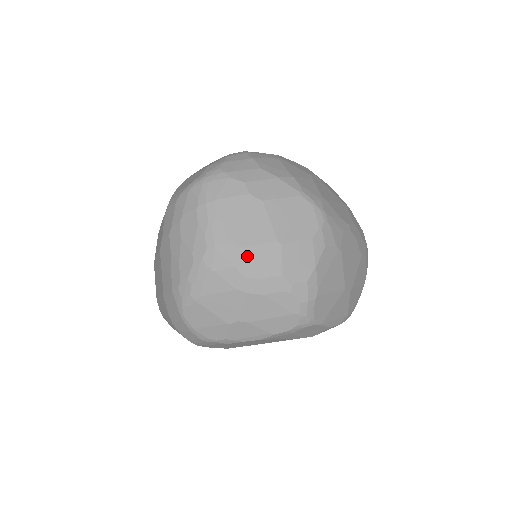
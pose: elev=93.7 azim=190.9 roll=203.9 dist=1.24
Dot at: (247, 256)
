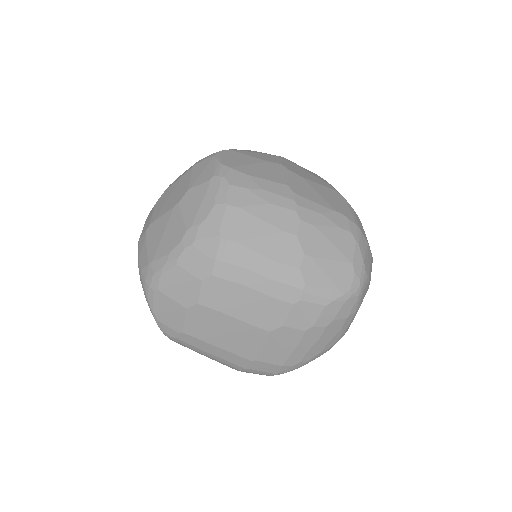
Dot at: occluded
